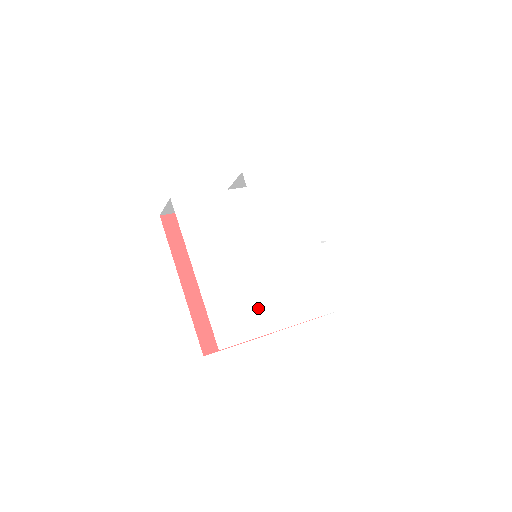
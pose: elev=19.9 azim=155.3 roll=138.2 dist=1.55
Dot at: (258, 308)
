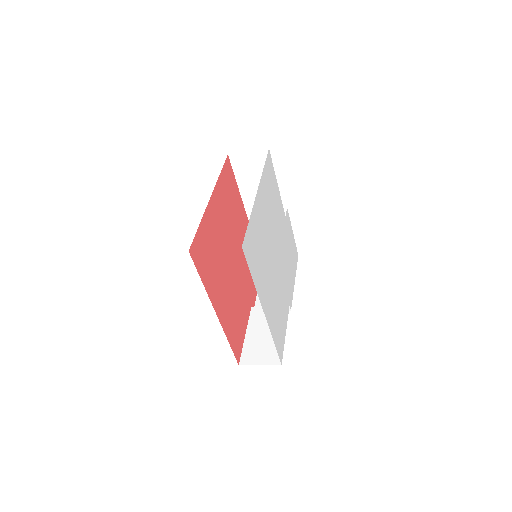
Dot at: (262, 271)
